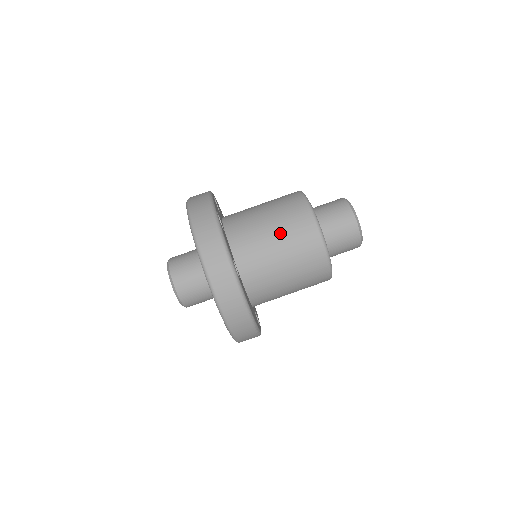
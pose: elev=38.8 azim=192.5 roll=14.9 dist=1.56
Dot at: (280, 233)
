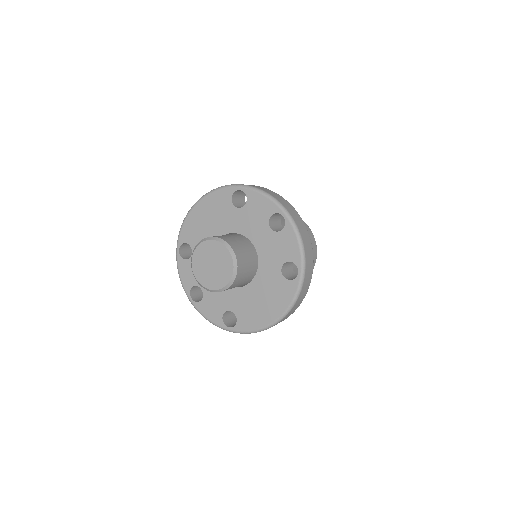
Dot at: occluded
